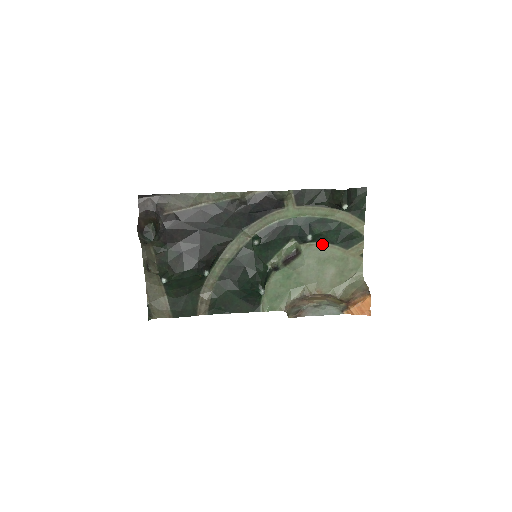
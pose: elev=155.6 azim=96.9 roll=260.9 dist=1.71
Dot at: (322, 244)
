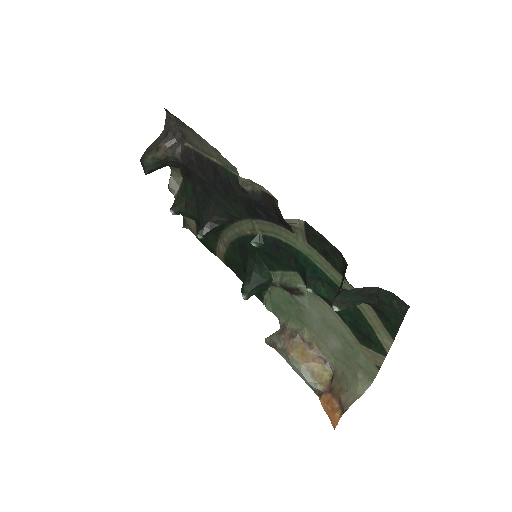
Dot at: (331, 309)
